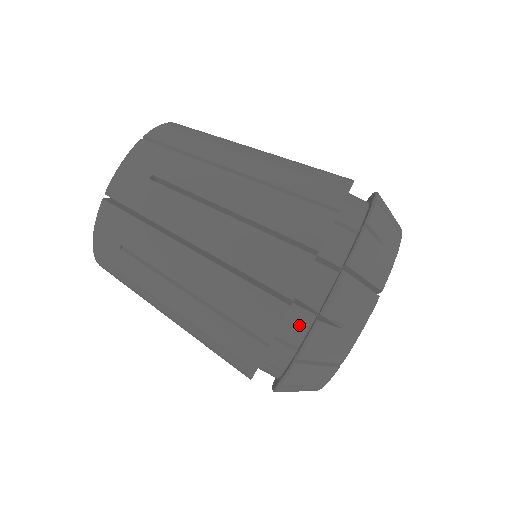
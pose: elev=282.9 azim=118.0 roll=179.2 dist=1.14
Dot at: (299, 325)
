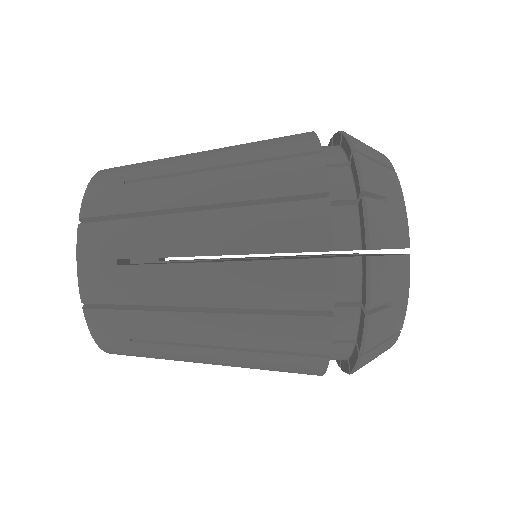
Dot at: (347, 224)
